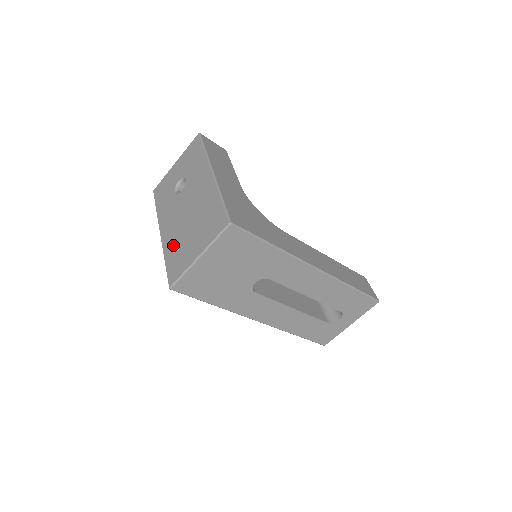
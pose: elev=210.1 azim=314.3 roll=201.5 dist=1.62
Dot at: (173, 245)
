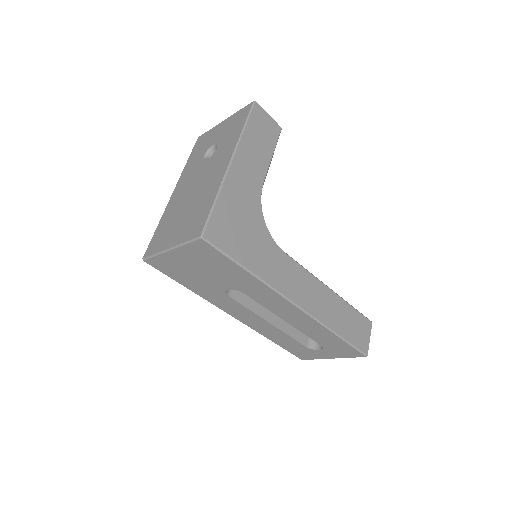
Dot at: (169, 216)
